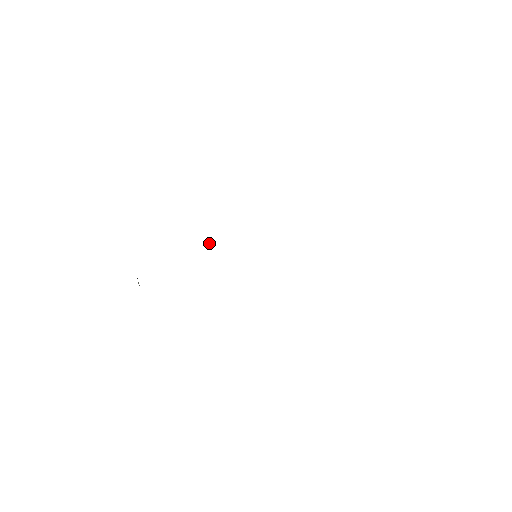
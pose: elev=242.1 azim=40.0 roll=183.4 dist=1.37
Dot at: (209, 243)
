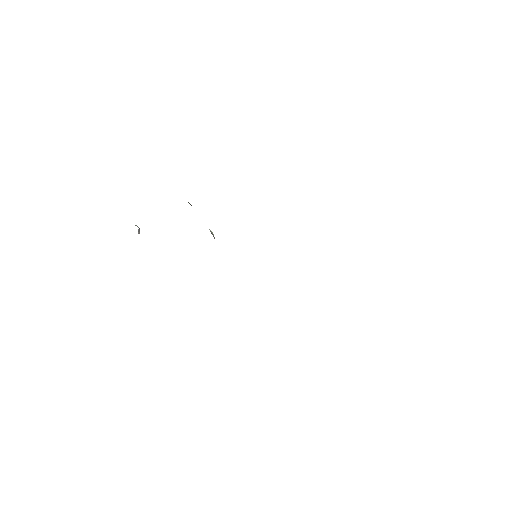
Dot at: occluded
